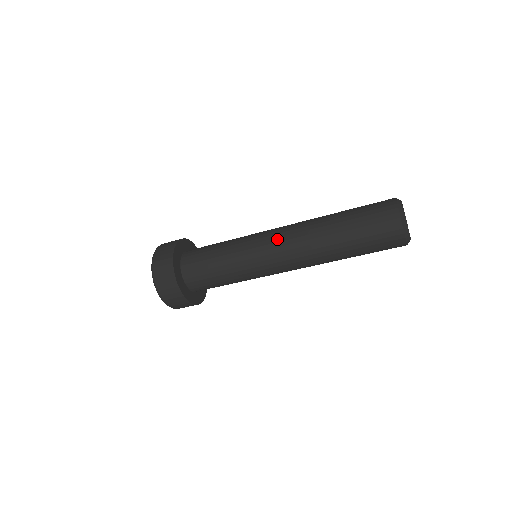
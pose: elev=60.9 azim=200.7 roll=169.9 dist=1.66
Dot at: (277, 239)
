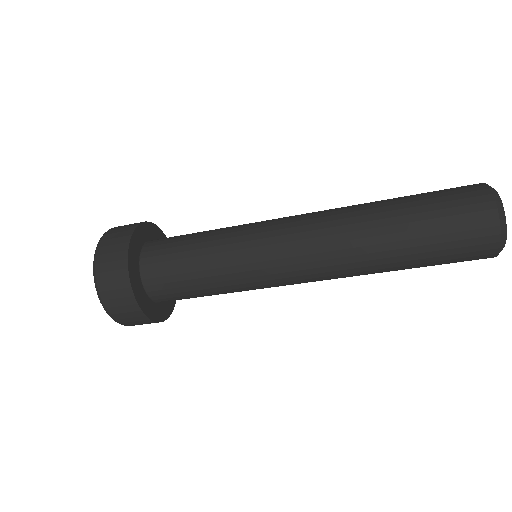
Dot at: (296, 215)
